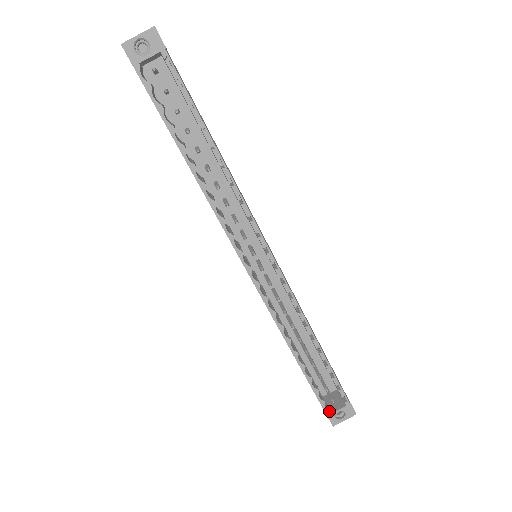
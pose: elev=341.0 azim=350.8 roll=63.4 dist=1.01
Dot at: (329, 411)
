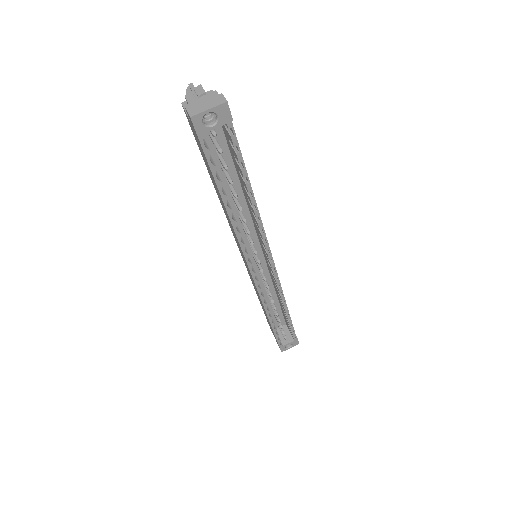
Dot at: (282, 345)
